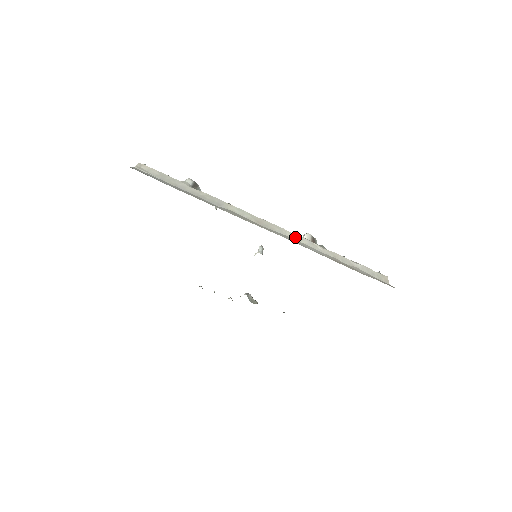
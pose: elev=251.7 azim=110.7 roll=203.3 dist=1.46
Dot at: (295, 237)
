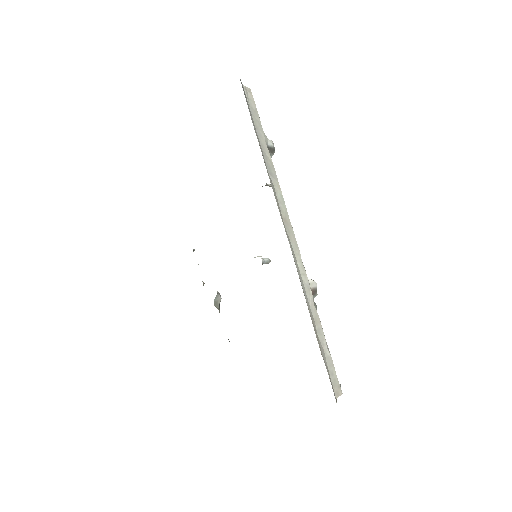
Dot at: (301, 266)
